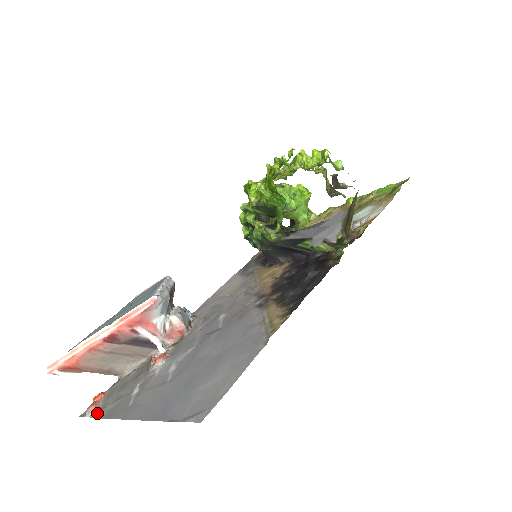
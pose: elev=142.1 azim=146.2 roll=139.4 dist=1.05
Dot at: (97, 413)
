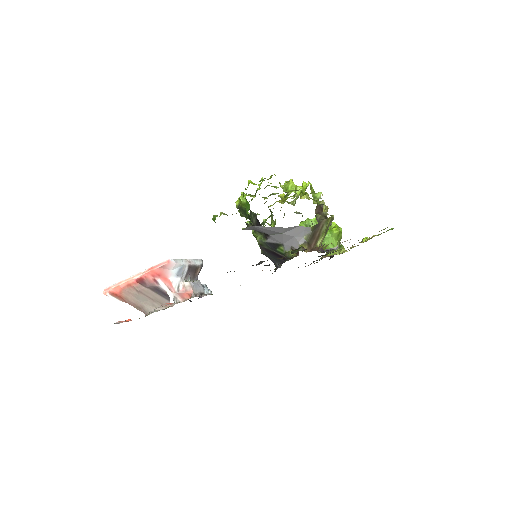
Dot at: (115, 323)
